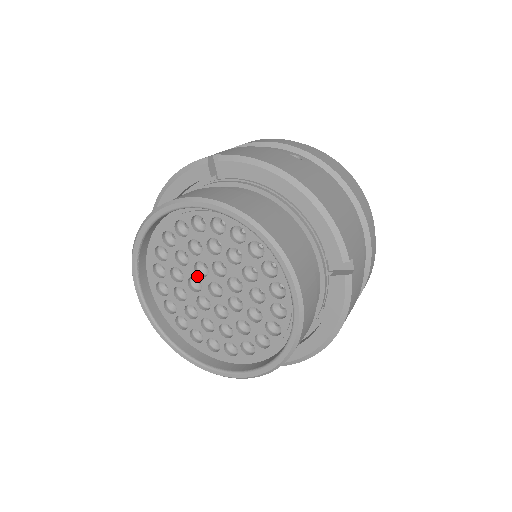
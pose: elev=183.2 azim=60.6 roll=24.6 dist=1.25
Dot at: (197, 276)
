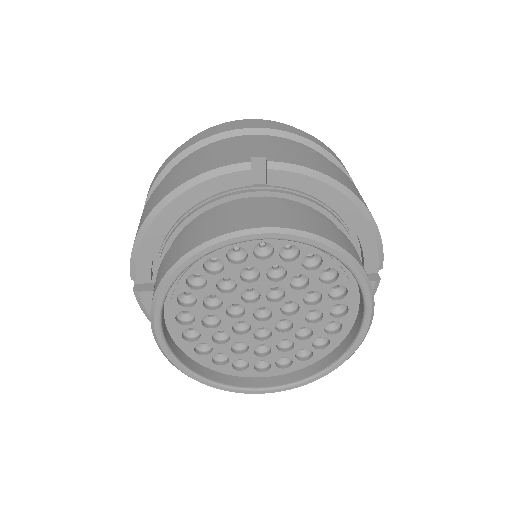
Dot at: (242, 303)
